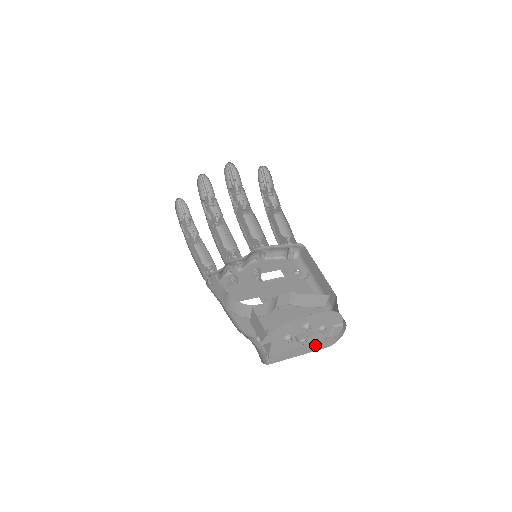
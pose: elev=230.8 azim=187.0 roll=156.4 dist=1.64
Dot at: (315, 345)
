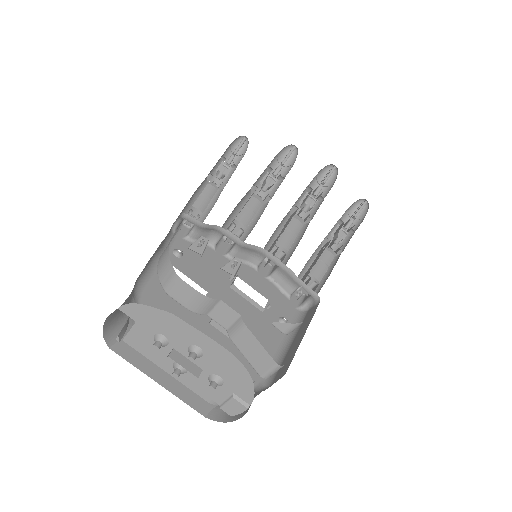
Dot at: (193, 396)
